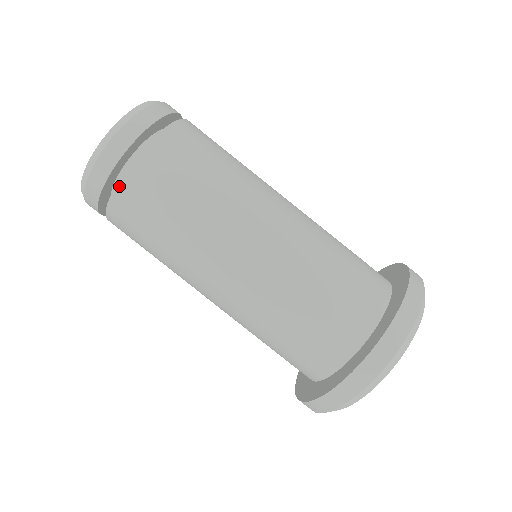
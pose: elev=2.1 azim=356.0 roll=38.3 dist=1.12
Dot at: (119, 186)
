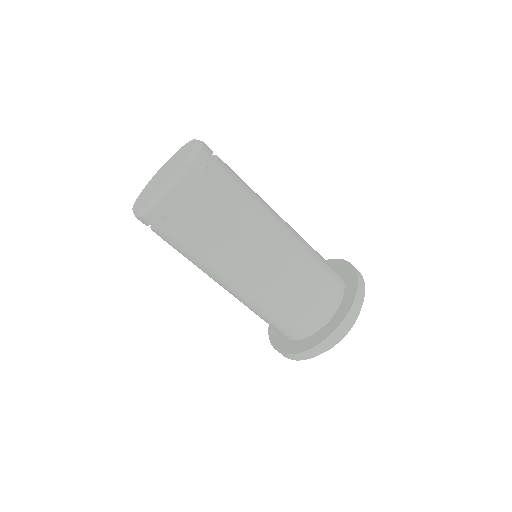
Dot at: (192, 203)
